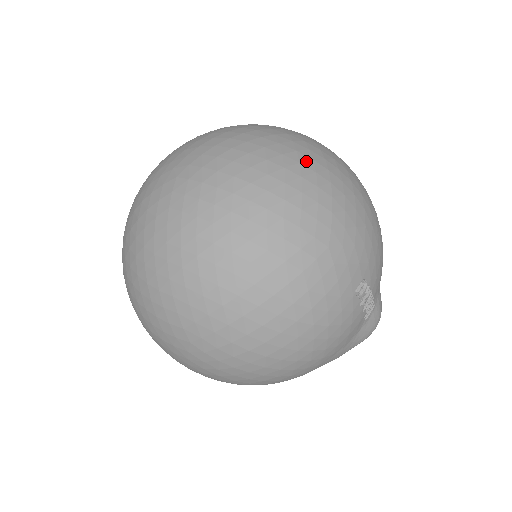
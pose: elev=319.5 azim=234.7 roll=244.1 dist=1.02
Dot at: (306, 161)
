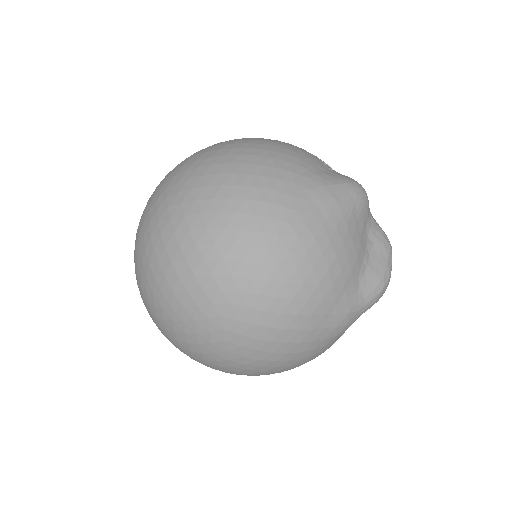
Dot at: occluded
